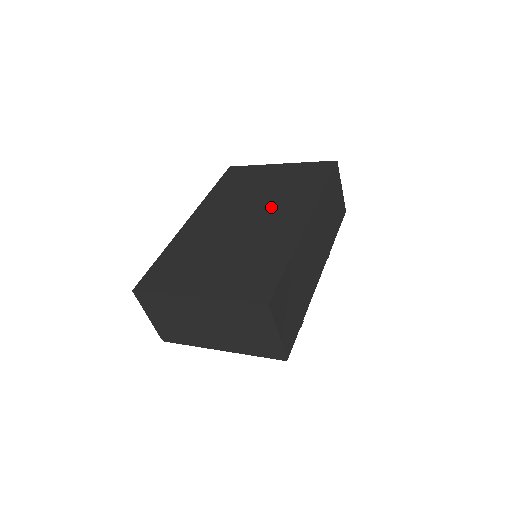
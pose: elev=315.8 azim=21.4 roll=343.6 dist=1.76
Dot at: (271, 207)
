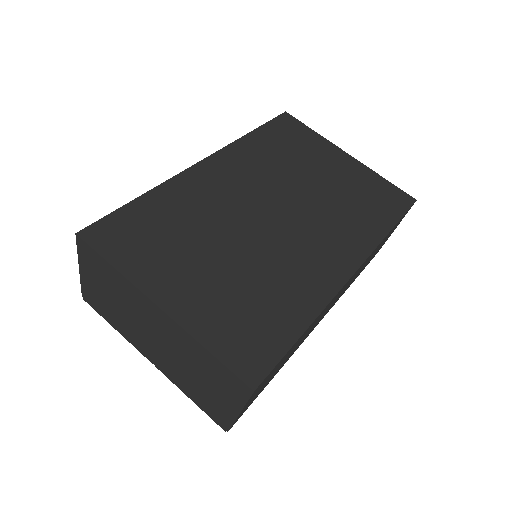
Dot at: (314, 218)
